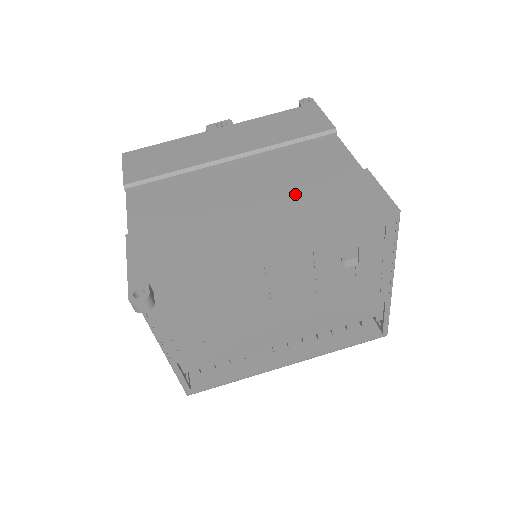
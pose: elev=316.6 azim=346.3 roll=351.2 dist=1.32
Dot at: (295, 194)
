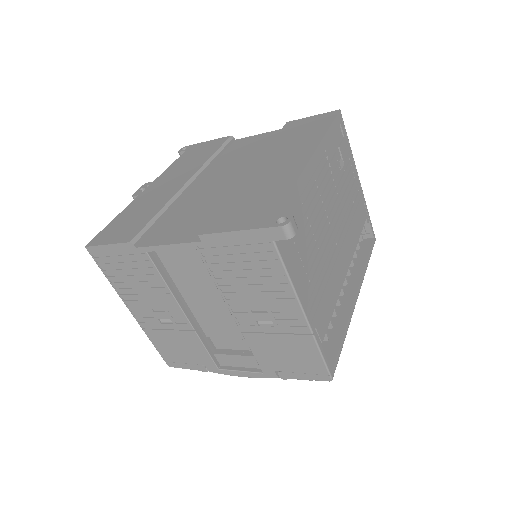
Dot at: (272, 148)
